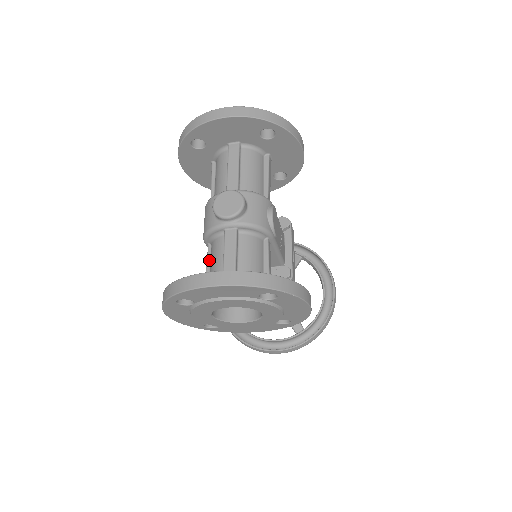
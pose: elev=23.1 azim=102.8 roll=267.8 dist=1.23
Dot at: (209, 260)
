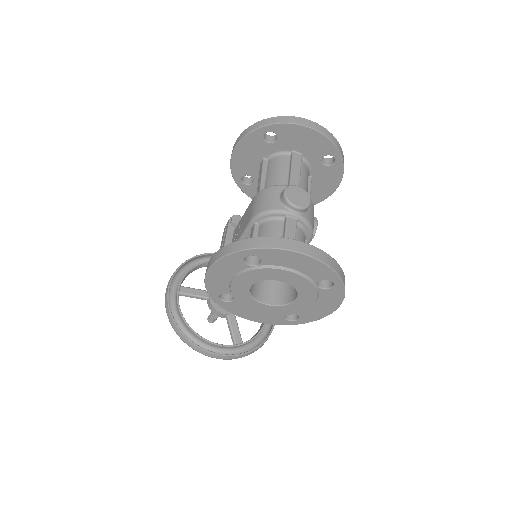
Dot at: occluded
